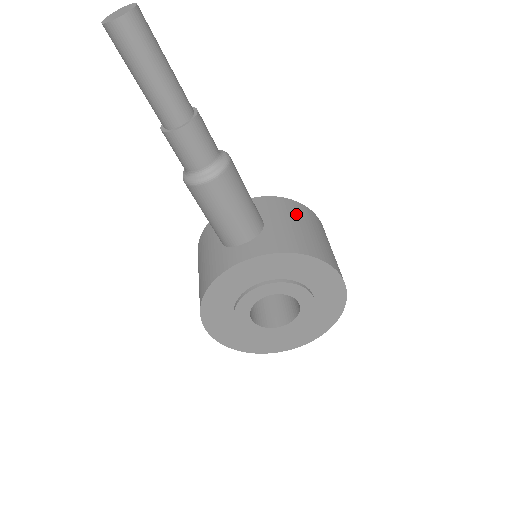
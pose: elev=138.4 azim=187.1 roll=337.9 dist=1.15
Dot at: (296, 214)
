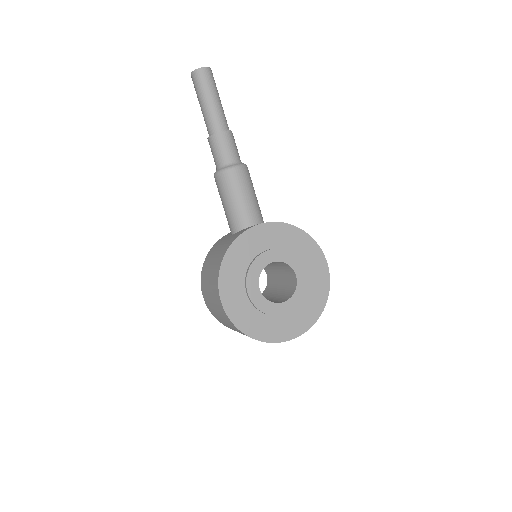
Dot at: occluded
